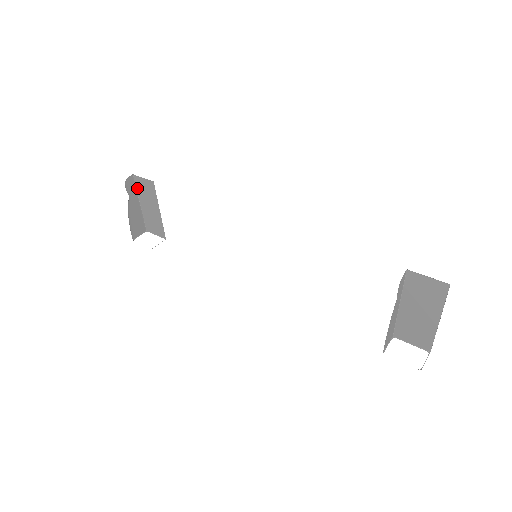
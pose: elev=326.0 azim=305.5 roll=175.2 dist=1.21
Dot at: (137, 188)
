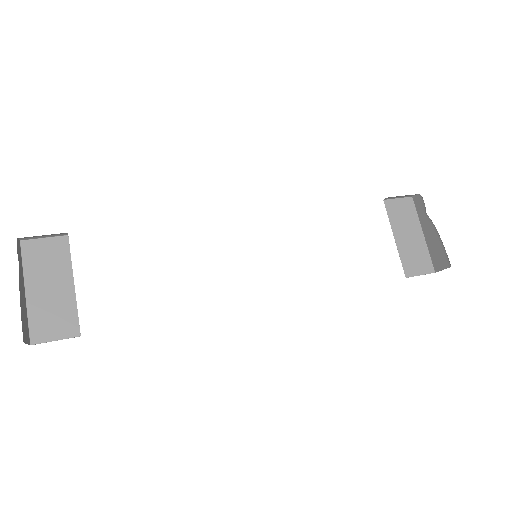
Dot at: (24, 263)
